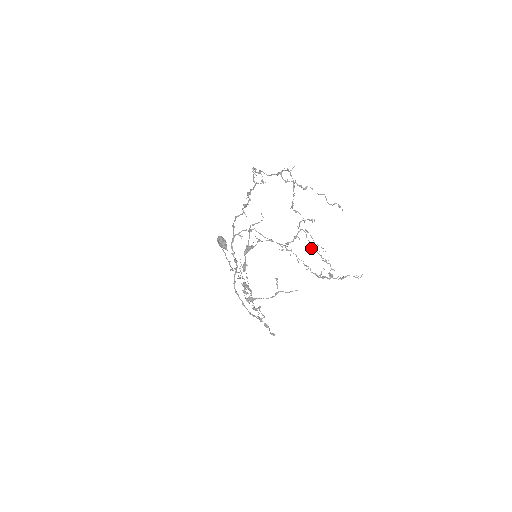
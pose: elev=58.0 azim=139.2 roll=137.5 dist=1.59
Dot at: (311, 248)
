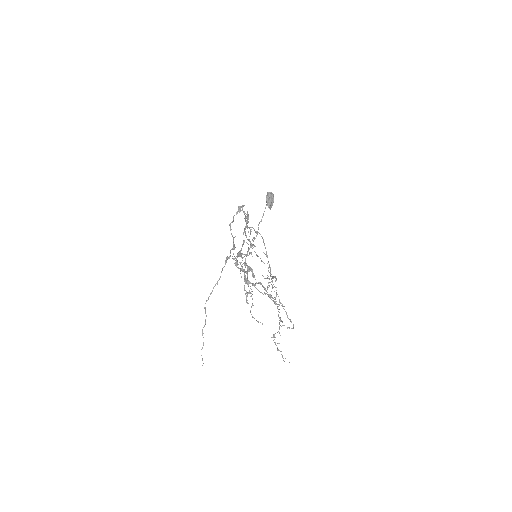
Dot at: (274, 301)
